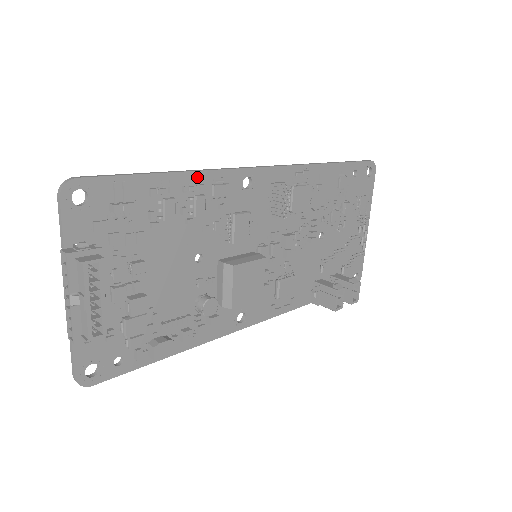
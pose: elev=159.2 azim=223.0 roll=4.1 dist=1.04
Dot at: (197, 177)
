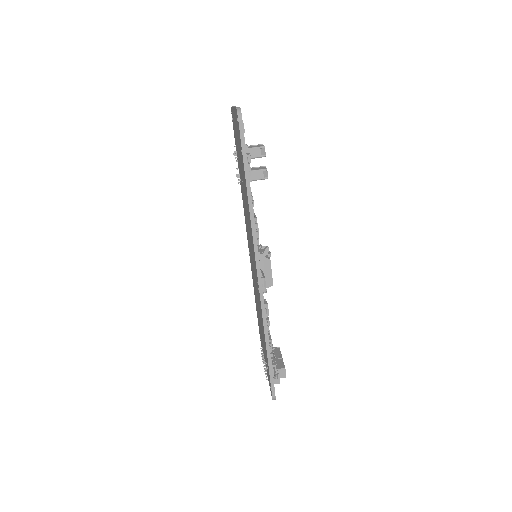
Dot at: (267, 329)
